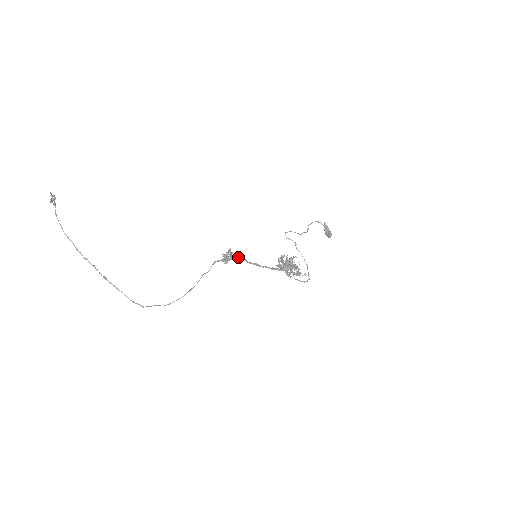
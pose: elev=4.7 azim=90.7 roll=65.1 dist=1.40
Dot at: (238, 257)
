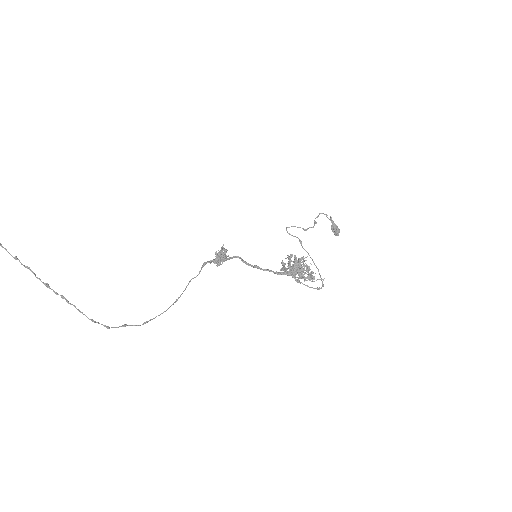
Dot at: (235, 257)
